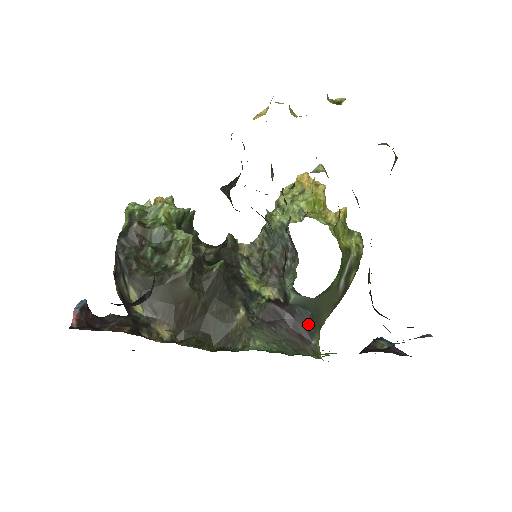
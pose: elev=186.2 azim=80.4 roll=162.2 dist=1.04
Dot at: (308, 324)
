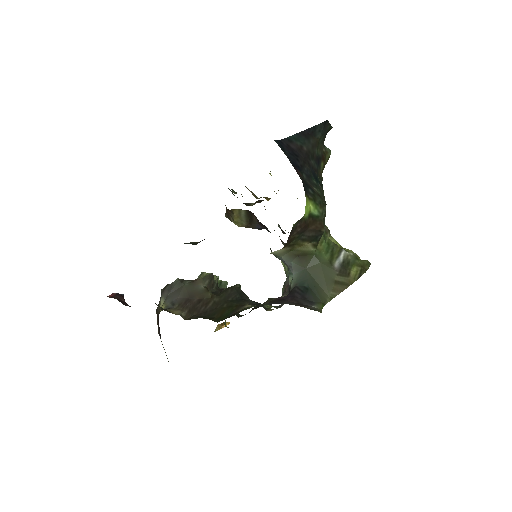
Dot at: (308, 296)
